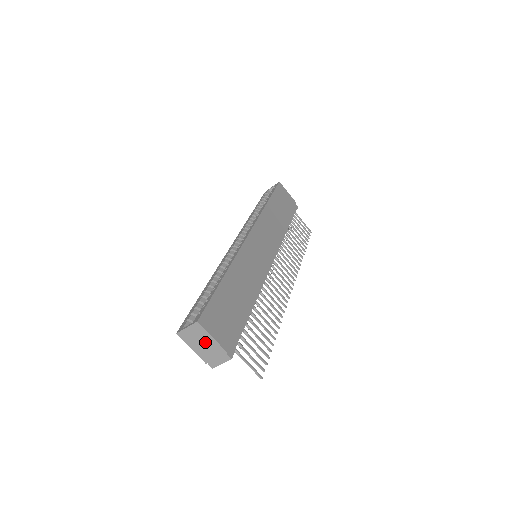
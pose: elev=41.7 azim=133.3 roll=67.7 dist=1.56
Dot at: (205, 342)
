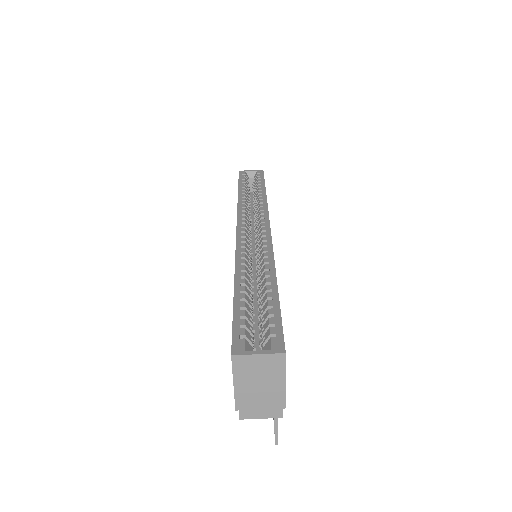
Dot at: (267, 383)
